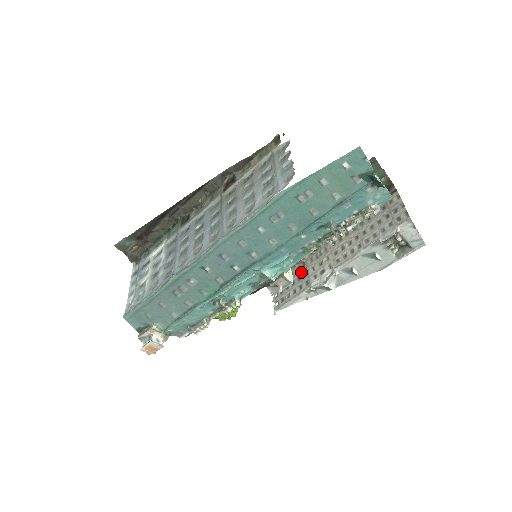
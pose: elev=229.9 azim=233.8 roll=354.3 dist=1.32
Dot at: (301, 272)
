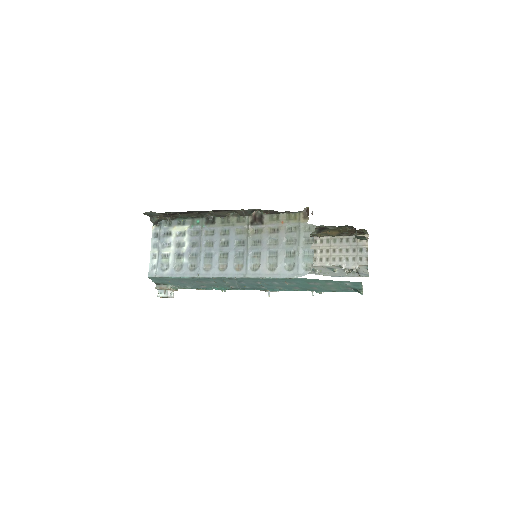
Dot at: occluded
